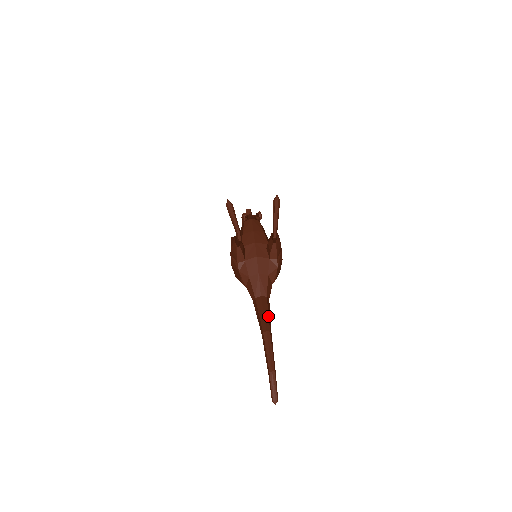
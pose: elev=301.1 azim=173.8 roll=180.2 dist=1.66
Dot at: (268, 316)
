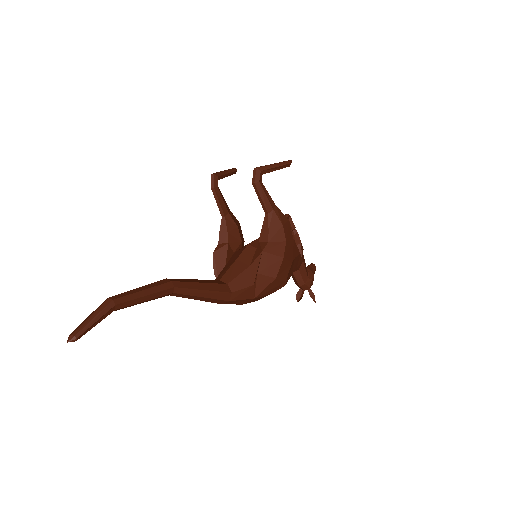
Dot at: (196, 282)
